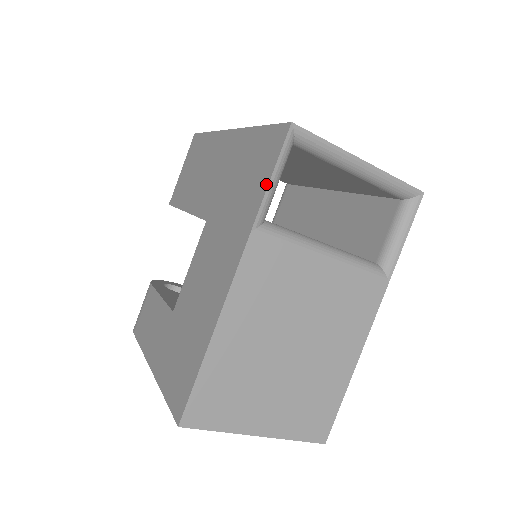
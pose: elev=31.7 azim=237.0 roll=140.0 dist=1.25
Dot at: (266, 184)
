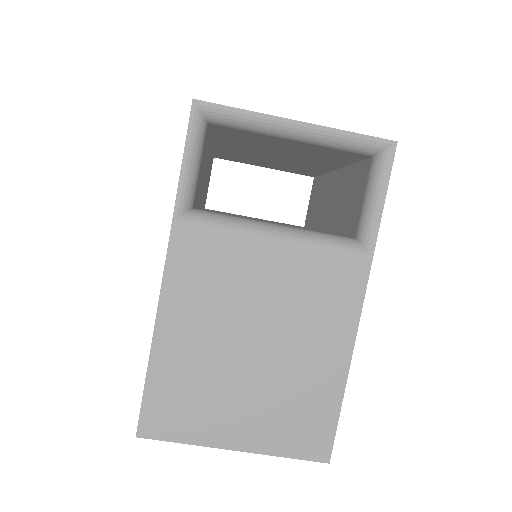
Dot at: (180, 170)
